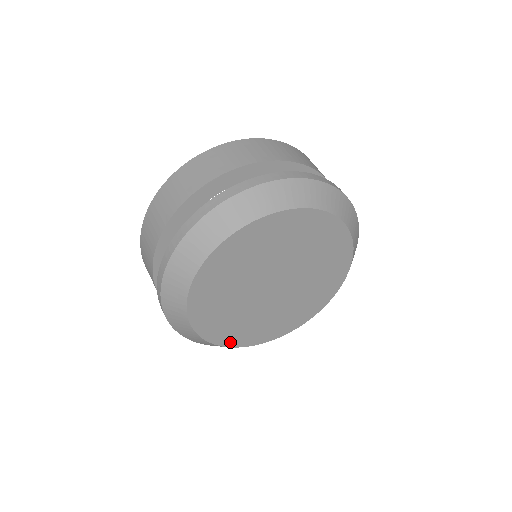
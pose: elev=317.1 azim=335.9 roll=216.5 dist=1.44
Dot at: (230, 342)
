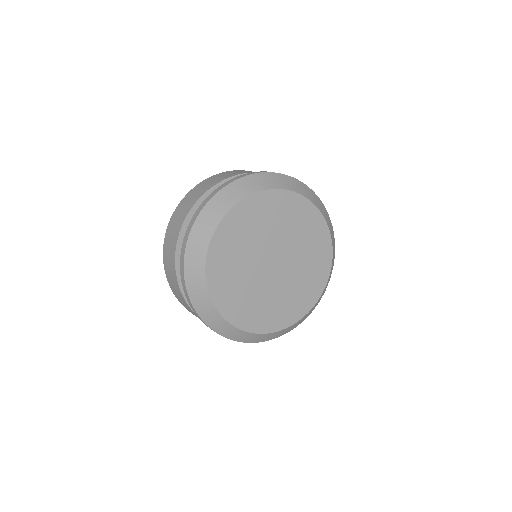
Dot at: (266, 328)
